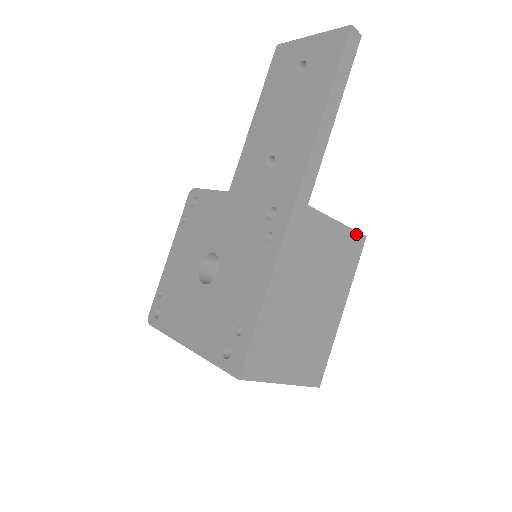
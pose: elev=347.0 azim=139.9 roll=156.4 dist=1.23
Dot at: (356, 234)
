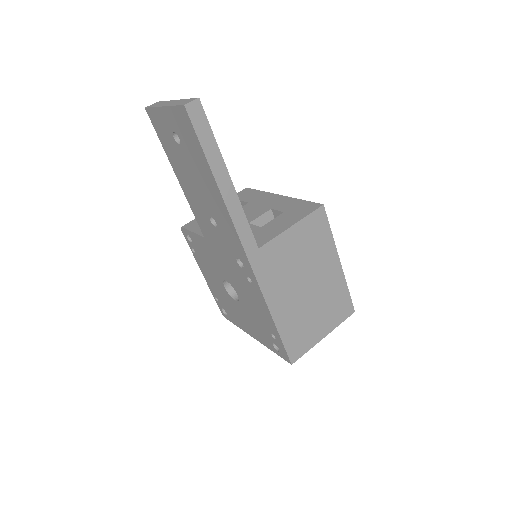
Dot at: (313, 214)
